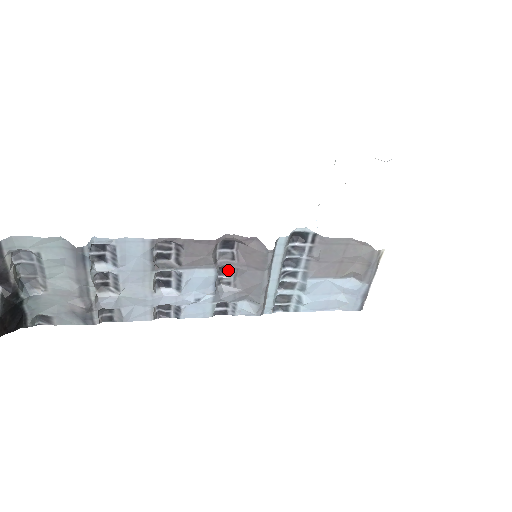
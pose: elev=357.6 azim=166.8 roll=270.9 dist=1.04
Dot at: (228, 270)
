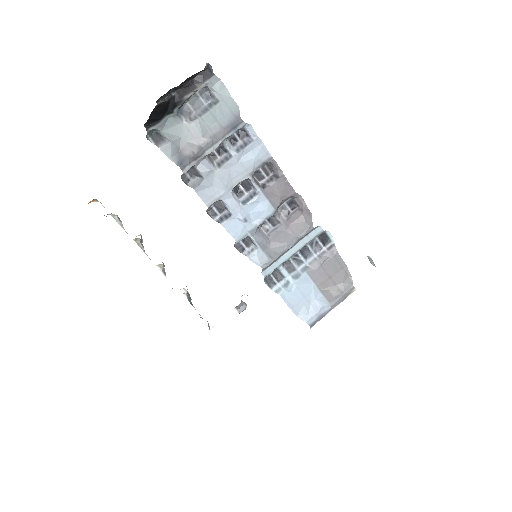
Dot at: (276, 221)
